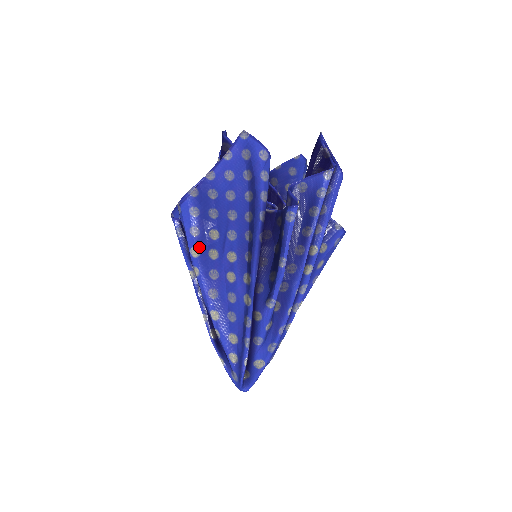
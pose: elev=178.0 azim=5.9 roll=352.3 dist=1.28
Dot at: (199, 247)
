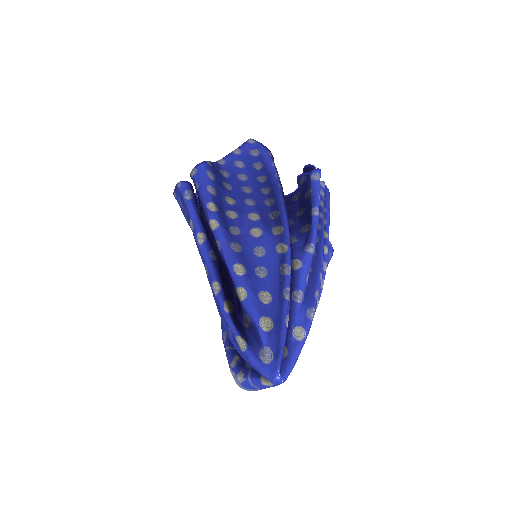
Dot at: (216, 204)
